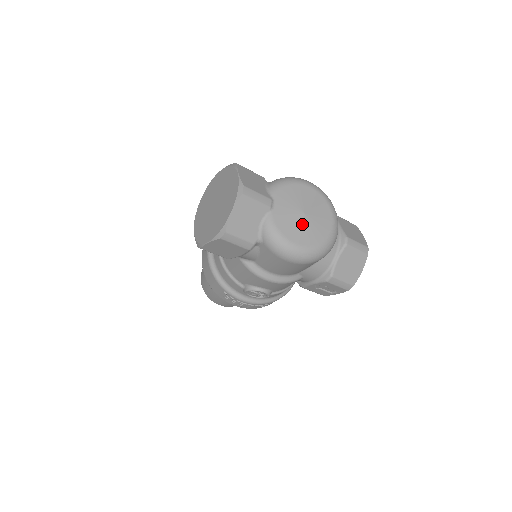
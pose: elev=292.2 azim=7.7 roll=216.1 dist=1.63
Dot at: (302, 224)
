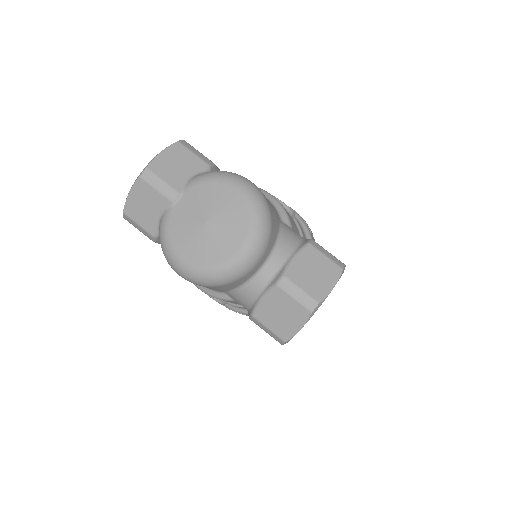
Dot at: (196, 234)
